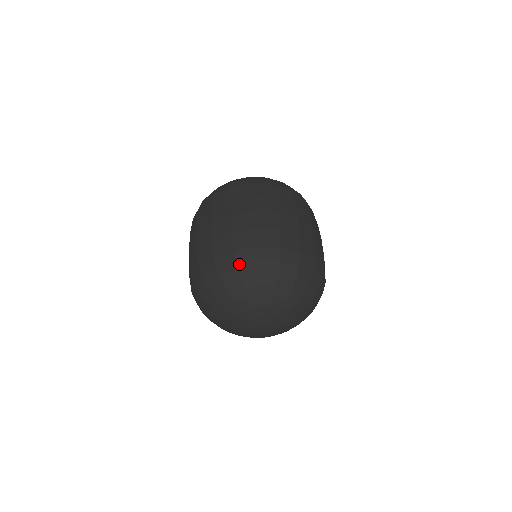
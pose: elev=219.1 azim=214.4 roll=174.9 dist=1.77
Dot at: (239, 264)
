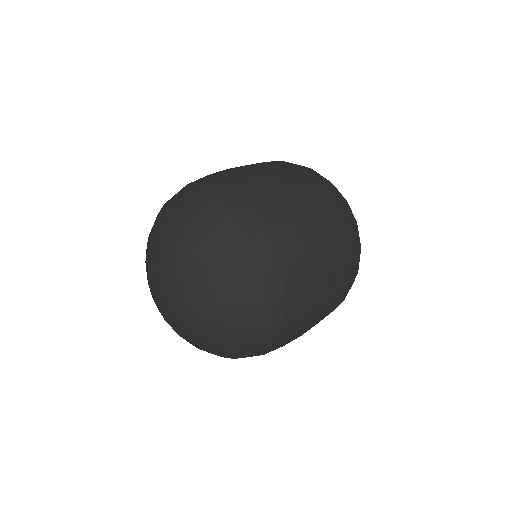
Dot at: occluded
